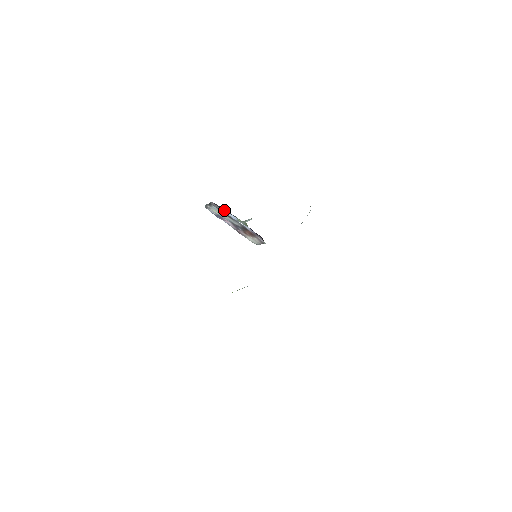
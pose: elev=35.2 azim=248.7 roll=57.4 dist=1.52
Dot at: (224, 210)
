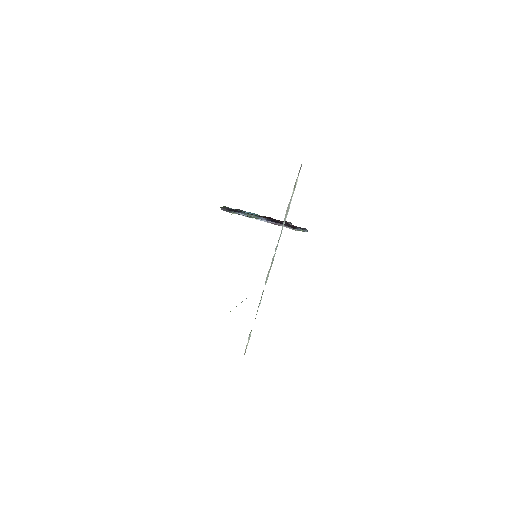
Dot at: (233, 211)
